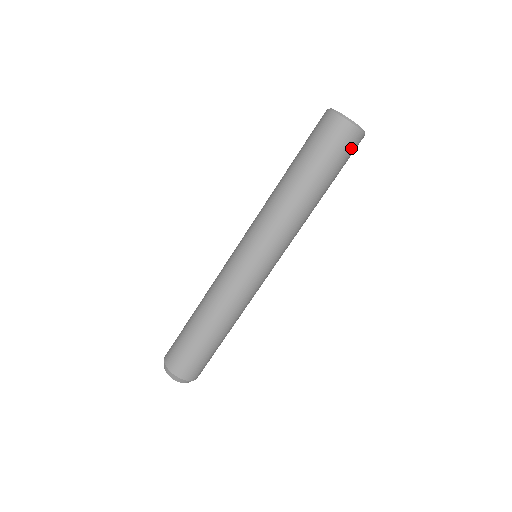
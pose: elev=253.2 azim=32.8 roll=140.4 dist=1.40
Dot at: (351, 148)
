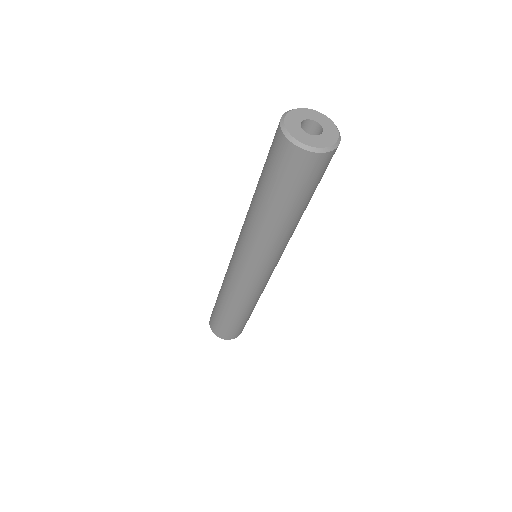
Dot at: (299, 169)
